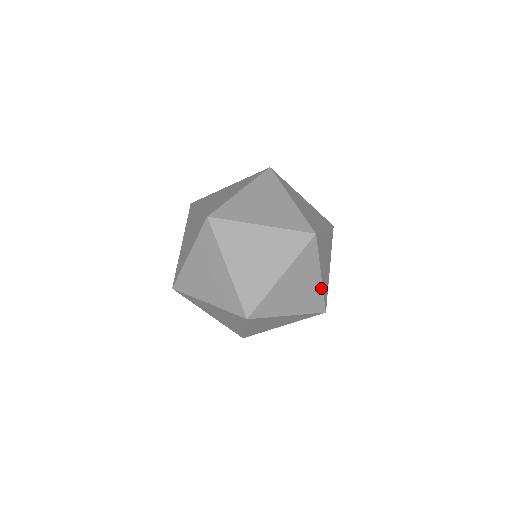
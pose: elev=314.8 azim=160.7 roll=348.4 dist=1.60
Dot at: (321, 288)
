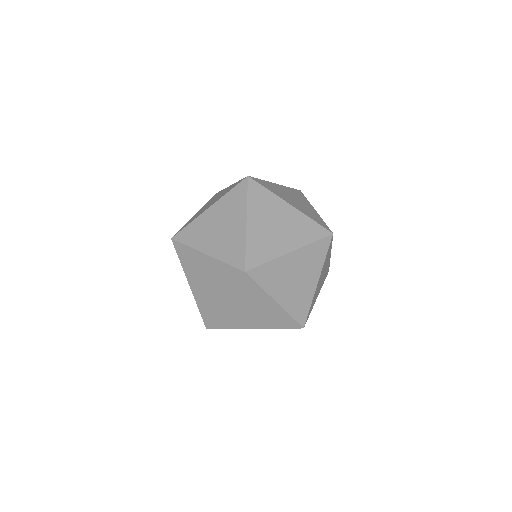
Dot at: occluded
